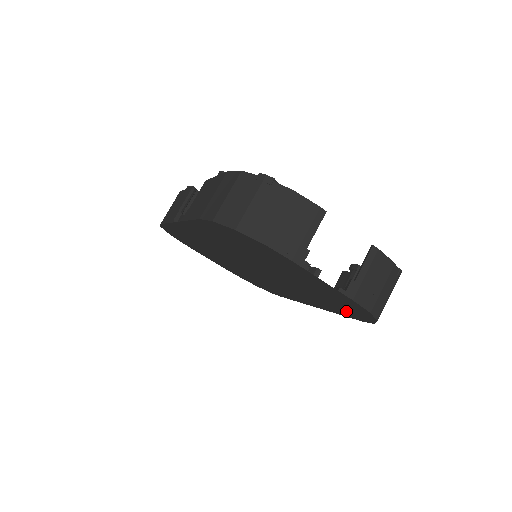
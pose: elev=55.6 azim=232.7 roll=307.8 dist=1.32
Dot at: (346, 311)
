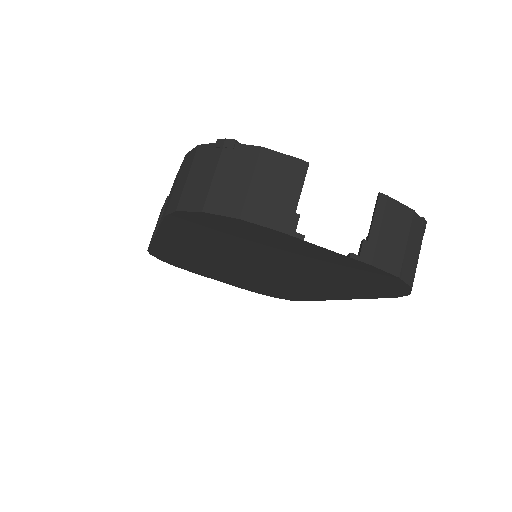
Dot at: (373, 289)
